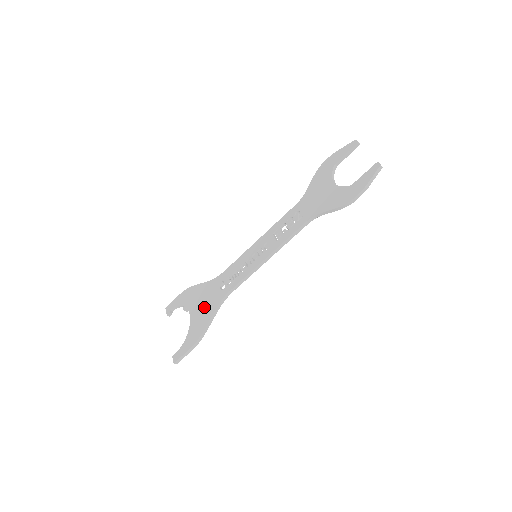
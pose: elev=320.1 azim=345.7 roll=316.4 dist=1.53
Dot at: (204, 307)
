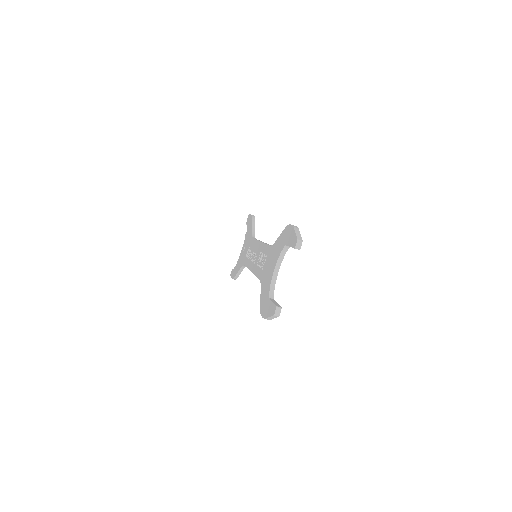
Dot at: (242, 255)
